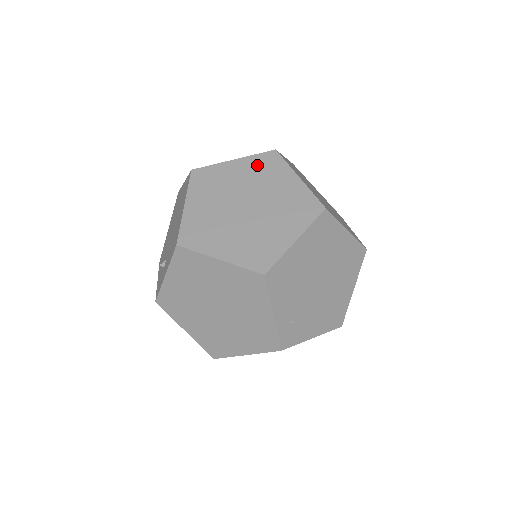
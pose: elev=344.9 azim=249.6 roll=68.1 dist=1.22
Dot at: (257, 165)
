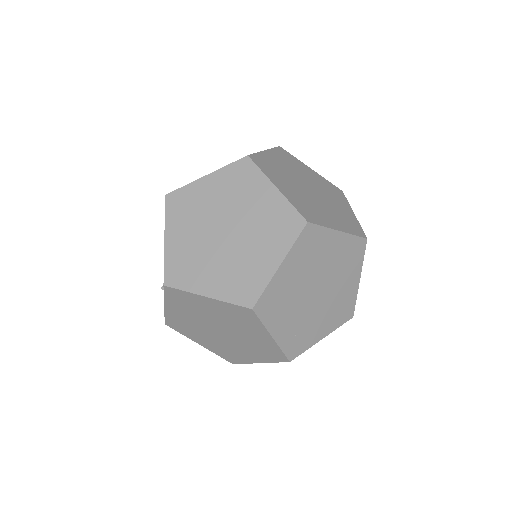
Dot at: (230, 179)
